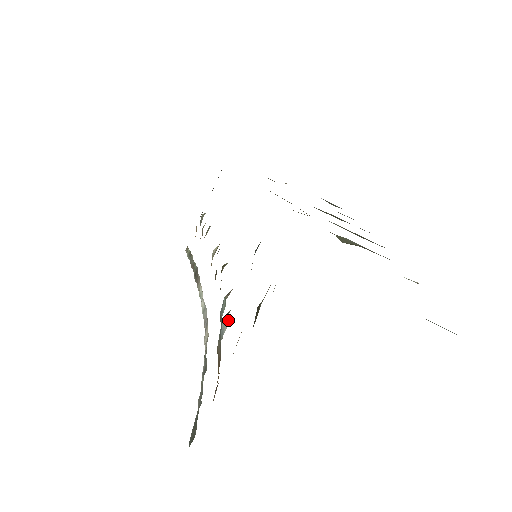
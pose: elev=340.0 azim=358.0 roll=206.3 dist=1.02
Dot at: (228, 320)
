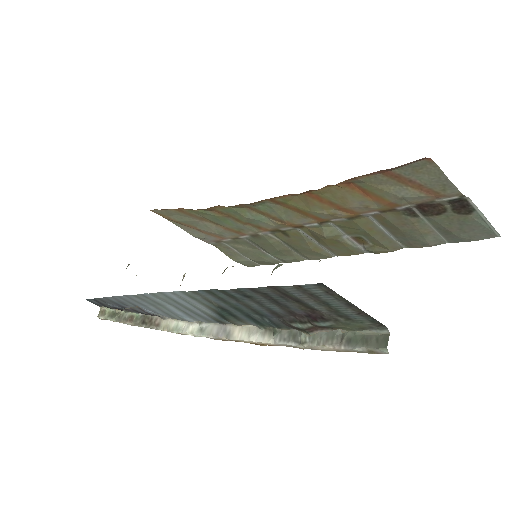
Dot at: occluded
